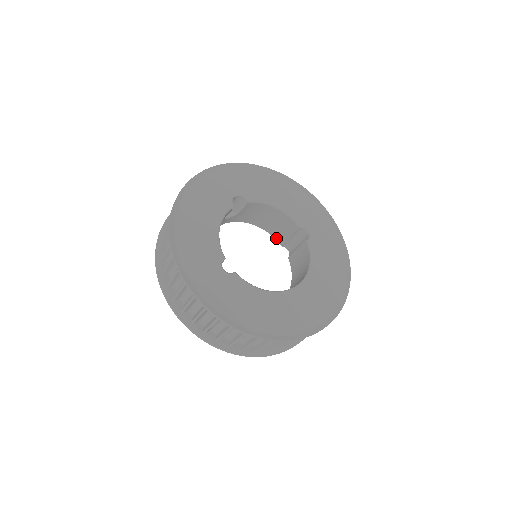
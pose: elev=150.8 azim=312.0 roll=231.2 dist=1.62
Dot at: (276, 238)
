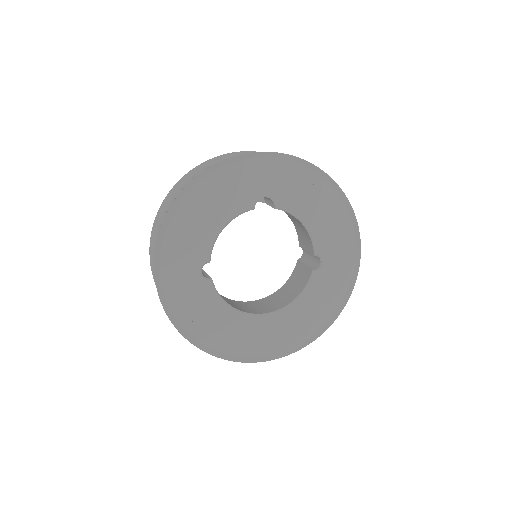
Dot at: (298, 235)
